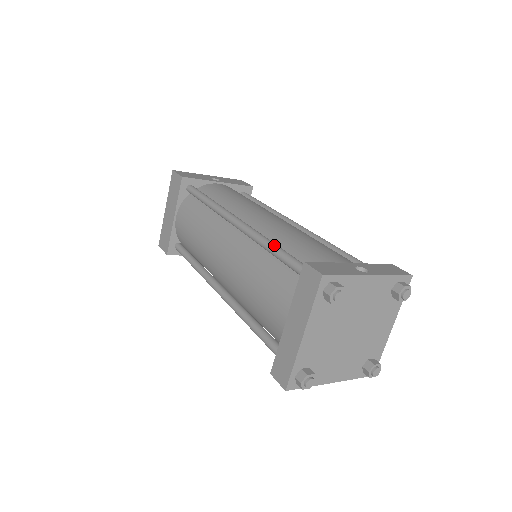
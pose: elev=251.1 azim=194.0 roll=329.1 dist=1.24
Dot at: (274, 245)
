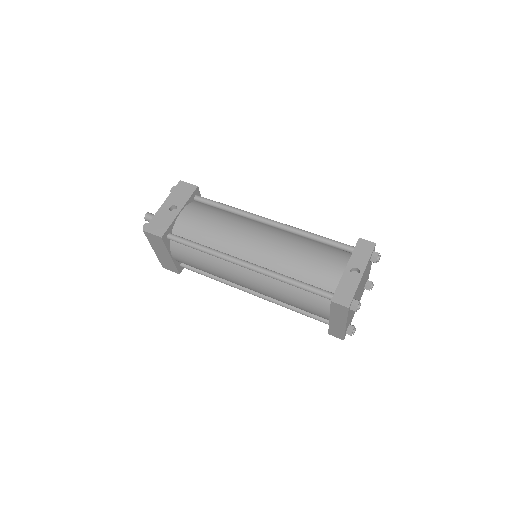
Dot at: (293, 282)
